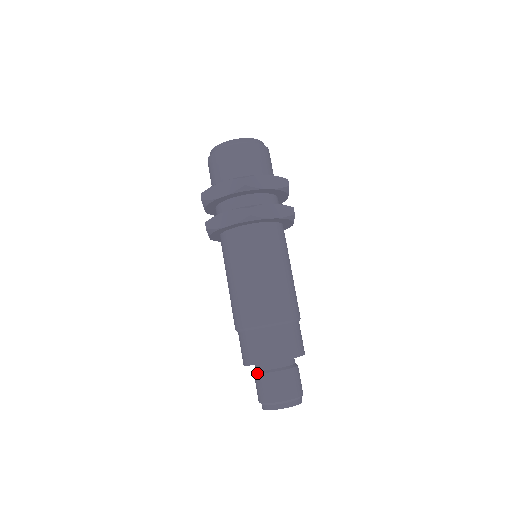
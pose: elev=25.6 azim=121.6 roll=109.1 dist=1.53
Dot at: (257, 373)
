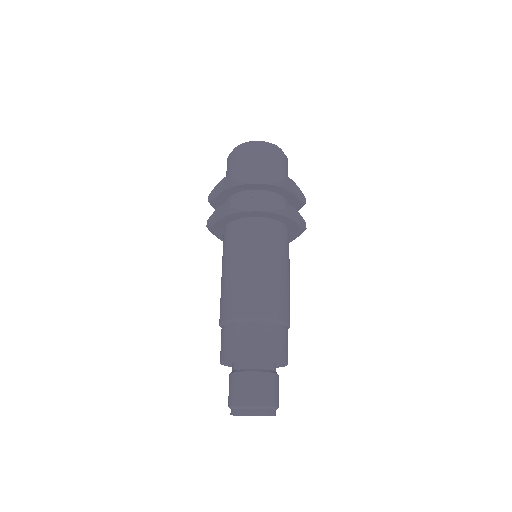
Dot at: (242, 371)
